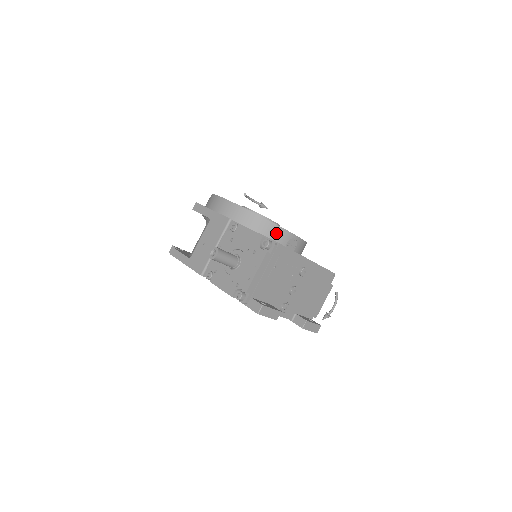
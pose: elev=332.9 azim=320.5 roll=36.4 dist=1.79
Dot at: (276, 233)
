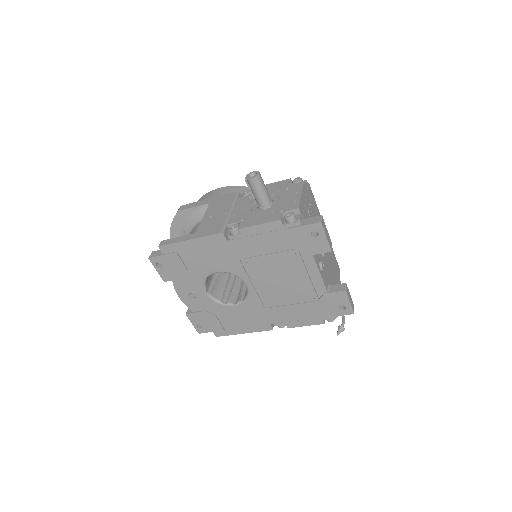
Dot at: occluded
